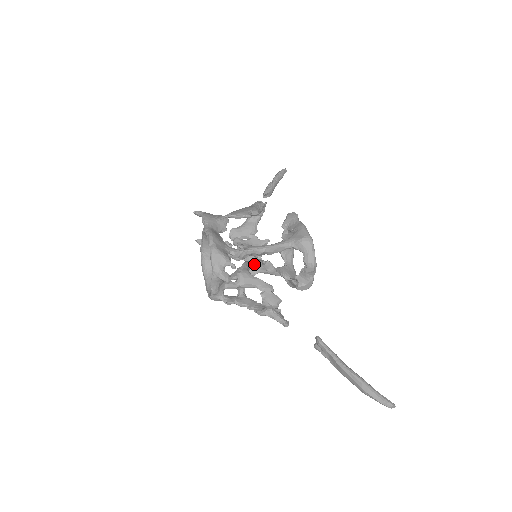
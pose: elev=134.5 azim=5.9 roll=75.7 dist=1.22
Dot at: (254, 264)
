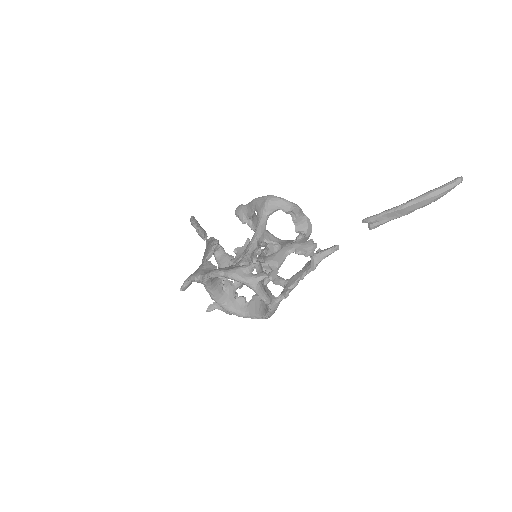
Dot at: (263, 253)
